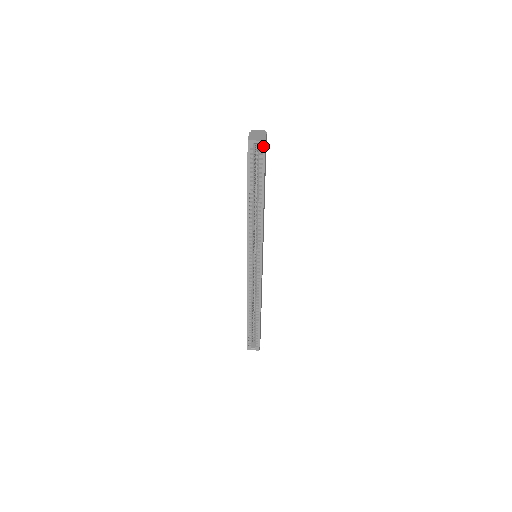
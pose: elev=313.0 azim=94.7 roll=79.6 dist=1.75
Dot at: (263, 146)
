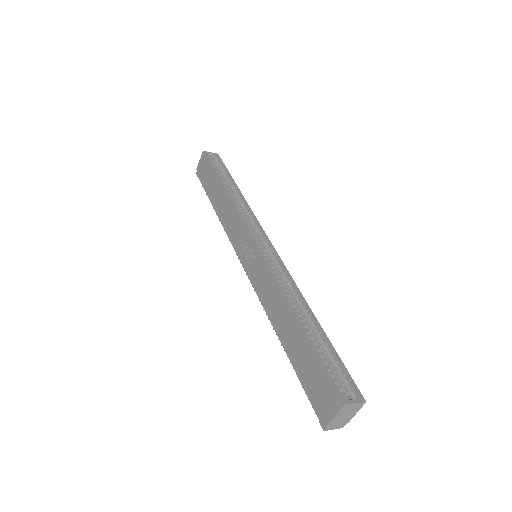
Dot at: (218, 156)
